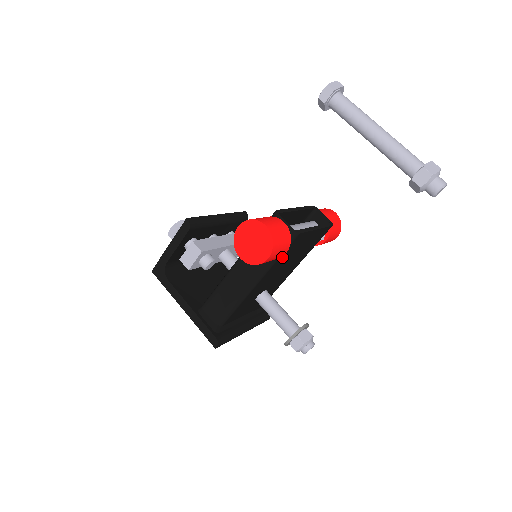
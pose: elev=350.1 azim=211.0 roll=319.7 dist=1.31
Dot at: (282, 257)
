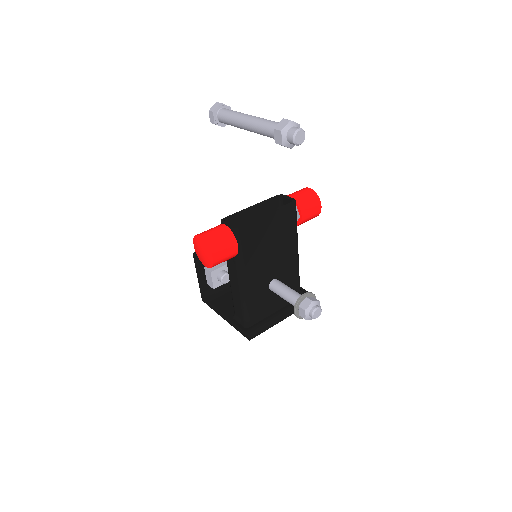
Dot at: (247, 250)
